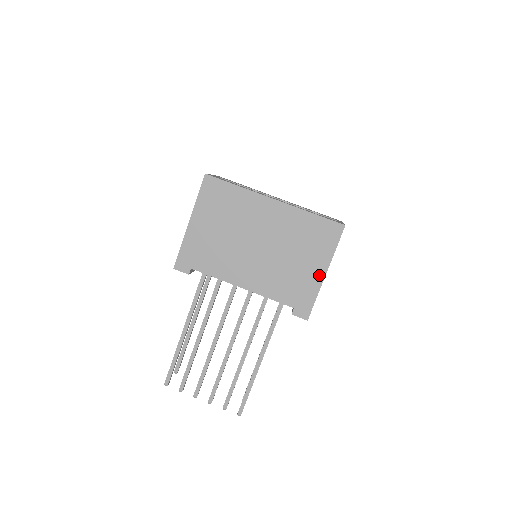
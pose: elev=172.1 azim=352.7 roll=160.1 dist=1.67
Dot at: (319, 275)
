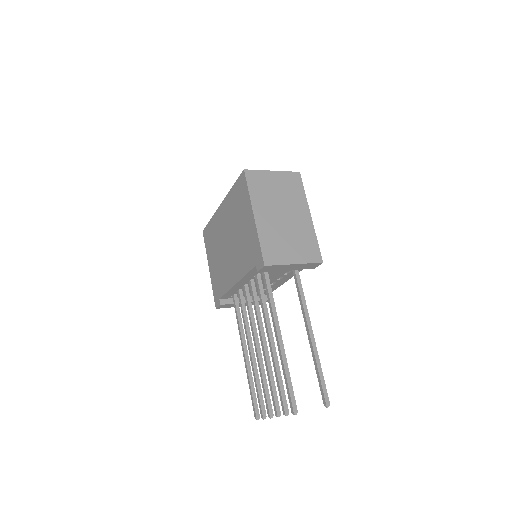
Dot at: (252, 222)
